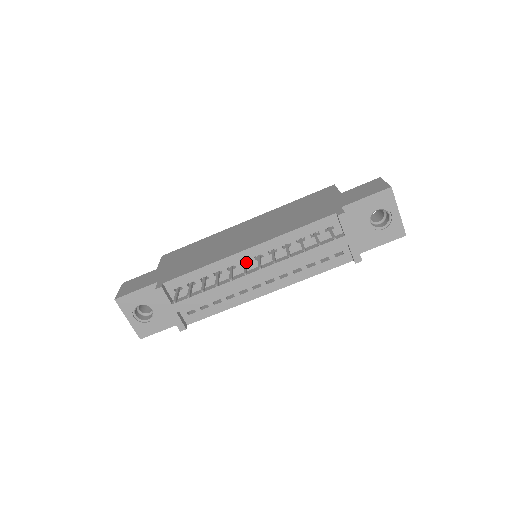
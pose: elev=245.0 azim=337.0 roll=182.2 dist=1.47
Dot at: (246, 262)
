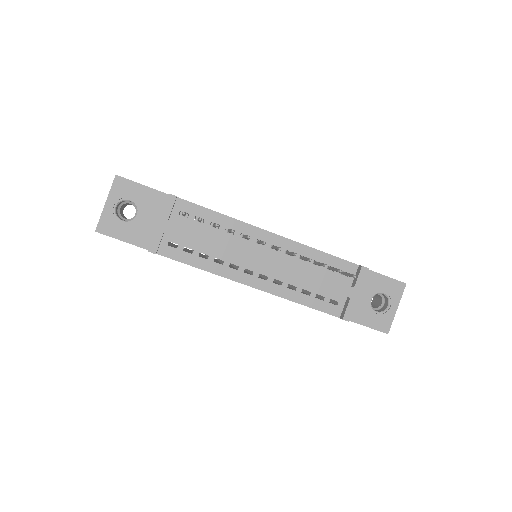
Dot at: occluded
